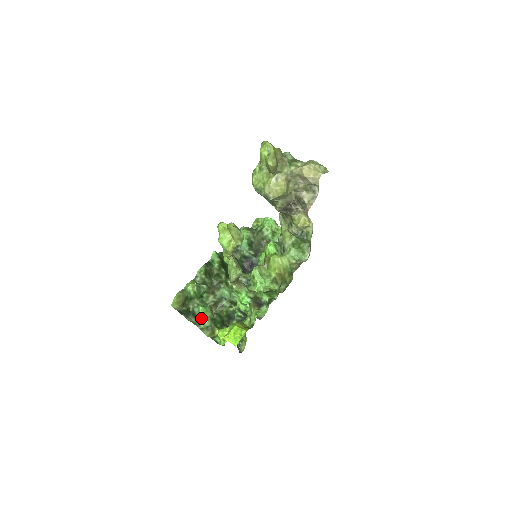
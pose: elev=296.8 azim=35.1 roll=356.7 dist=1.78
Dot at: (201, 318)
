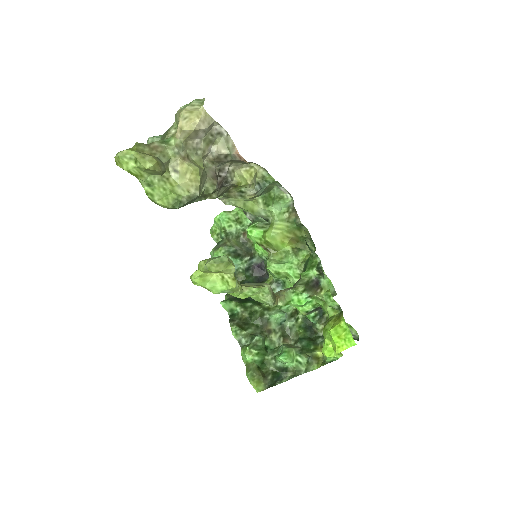
Dot at: (293, 364)
